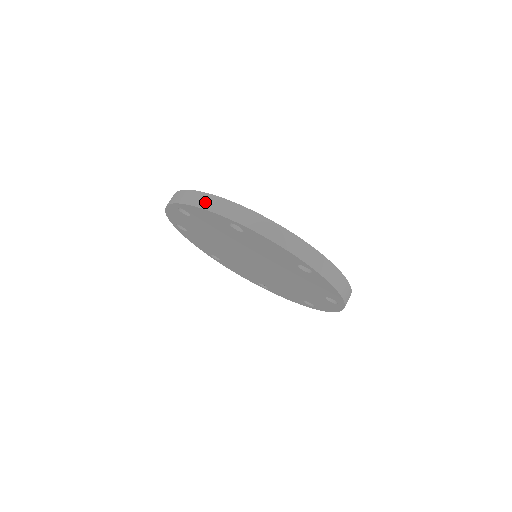
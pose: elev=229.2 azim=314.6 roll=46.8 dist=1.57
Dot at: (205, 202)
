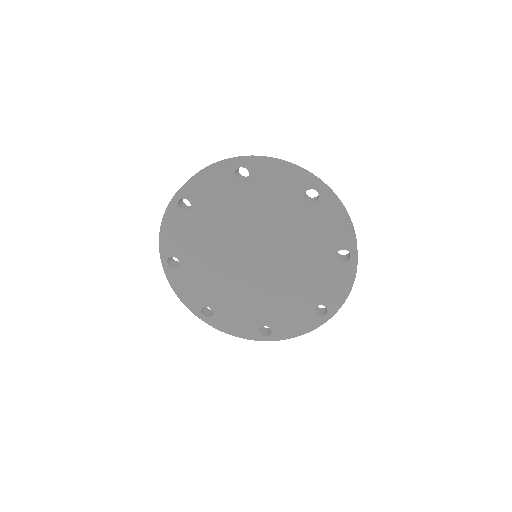
Dot at: occluded
